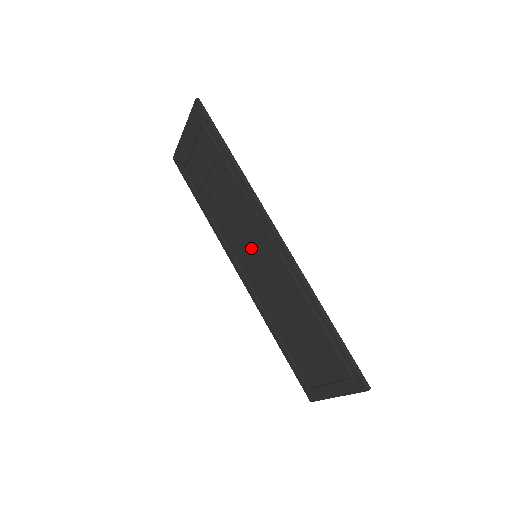
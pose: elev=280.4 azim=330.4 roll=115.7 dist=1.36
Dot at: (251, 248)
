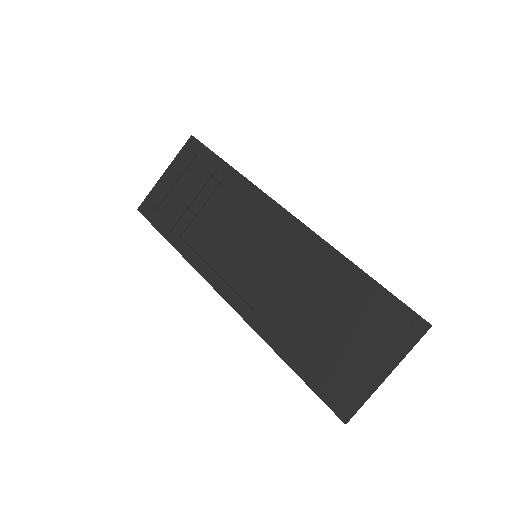
Dot at: (250, 249)
